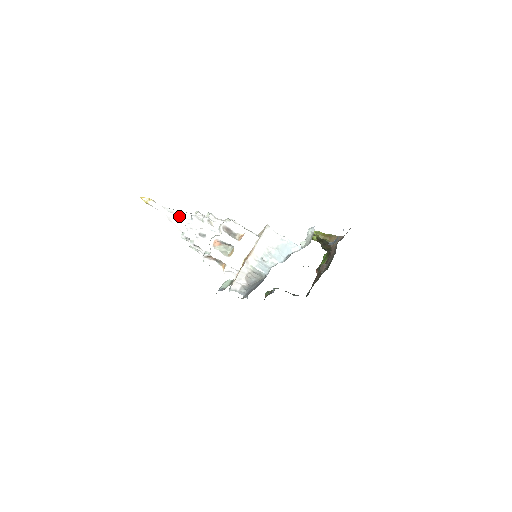
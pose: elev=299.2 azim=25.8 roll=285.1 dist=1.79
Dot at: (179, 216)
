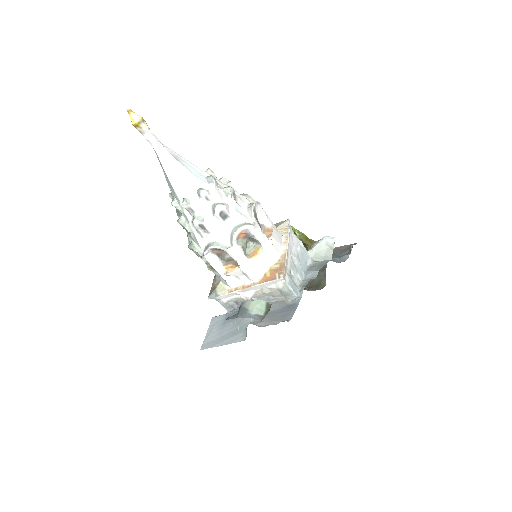
Dot at: (189, 170)
